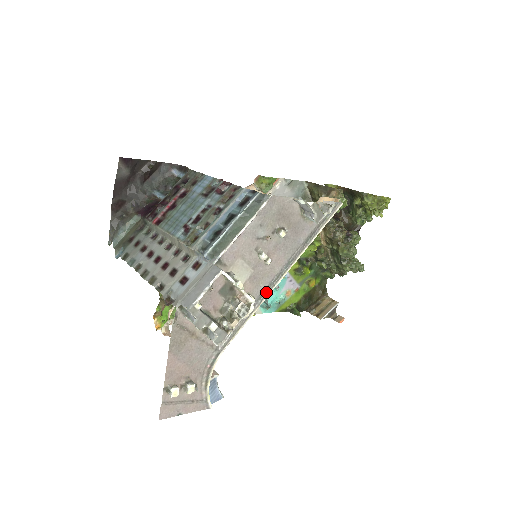
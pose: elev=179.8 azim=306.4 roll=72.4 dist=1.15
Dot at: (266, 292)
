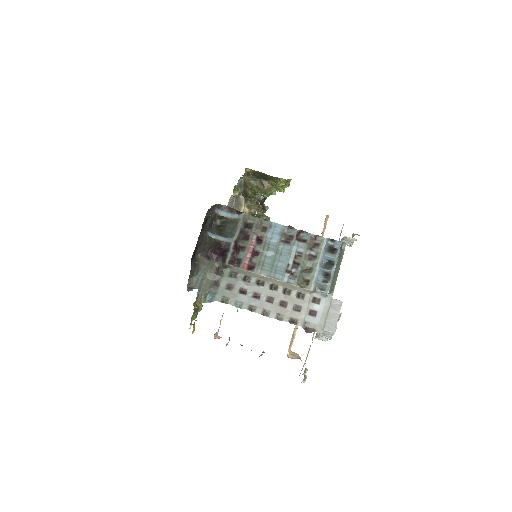
Dot at: occluded
